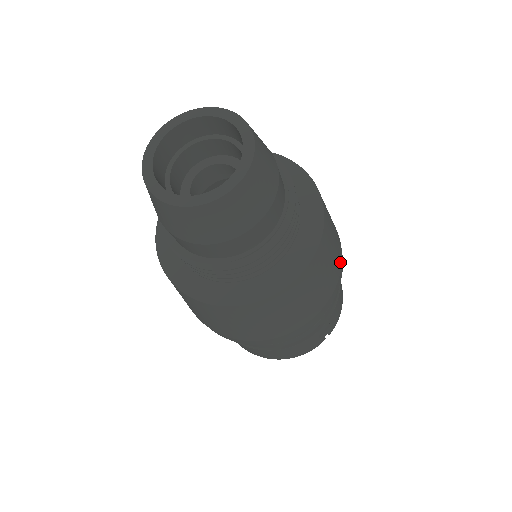
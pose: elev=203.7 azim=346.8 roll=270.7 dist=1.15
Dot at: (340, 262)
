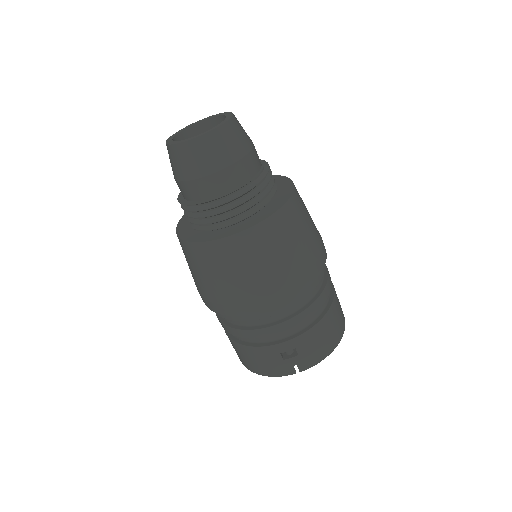
Dot at: occluded
